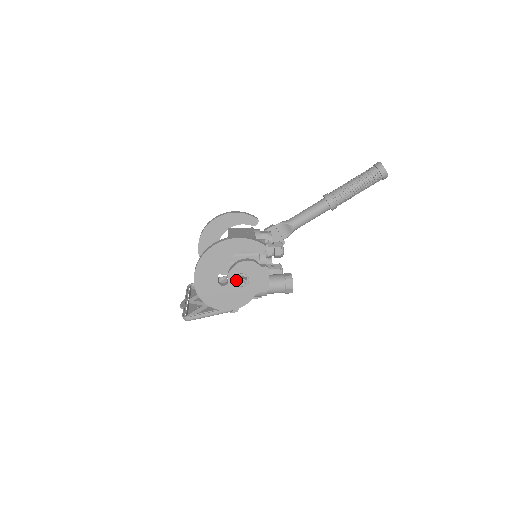
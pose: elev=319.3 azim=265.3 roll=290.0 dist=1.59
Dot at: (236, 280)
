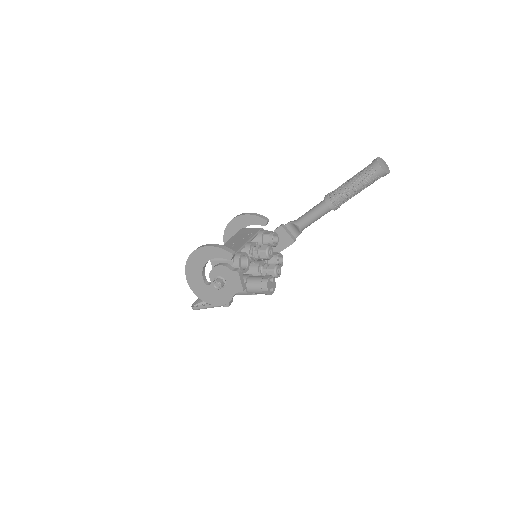
Dot at: (213, 282)
